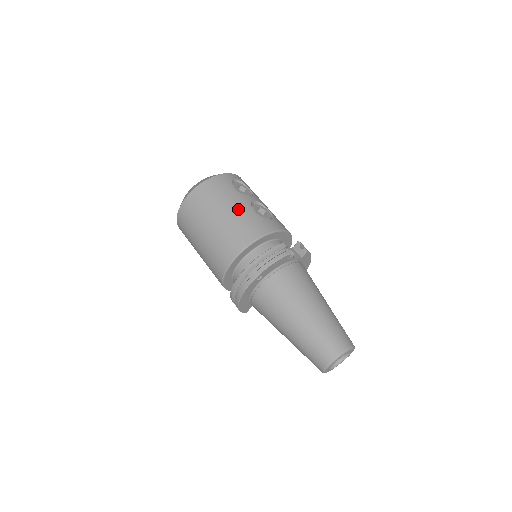
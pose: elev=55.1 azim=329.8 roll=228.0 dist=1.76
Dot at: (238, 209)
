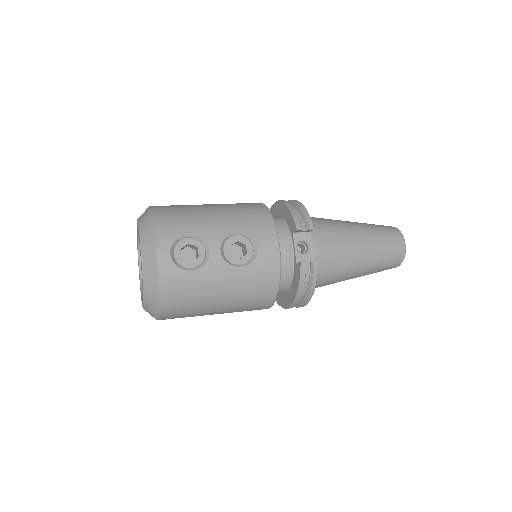
Dot at: (229, 285)
